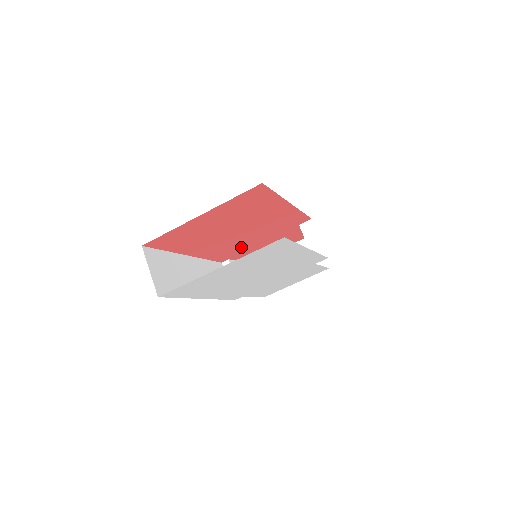
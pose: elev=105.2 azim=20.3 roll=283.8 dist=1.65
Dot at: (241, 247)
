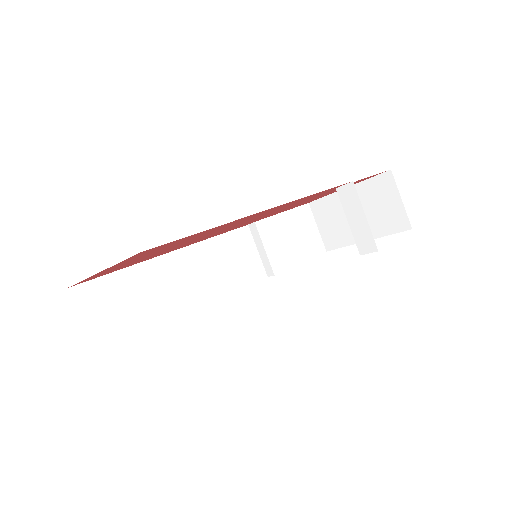
Dot at: occluded
